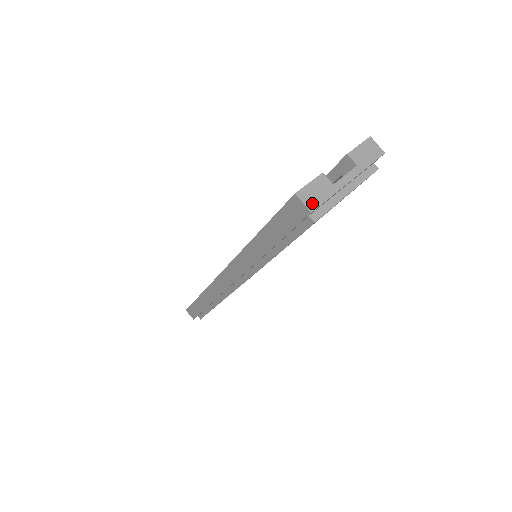
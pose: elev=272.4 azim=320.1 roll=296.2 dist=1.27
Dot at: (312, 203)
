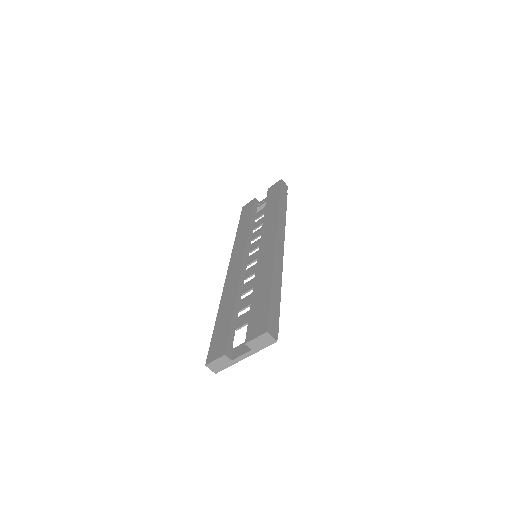
Dot at: (216, 370)
